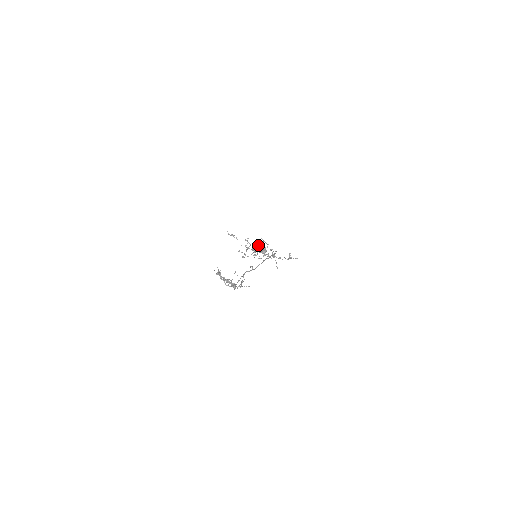
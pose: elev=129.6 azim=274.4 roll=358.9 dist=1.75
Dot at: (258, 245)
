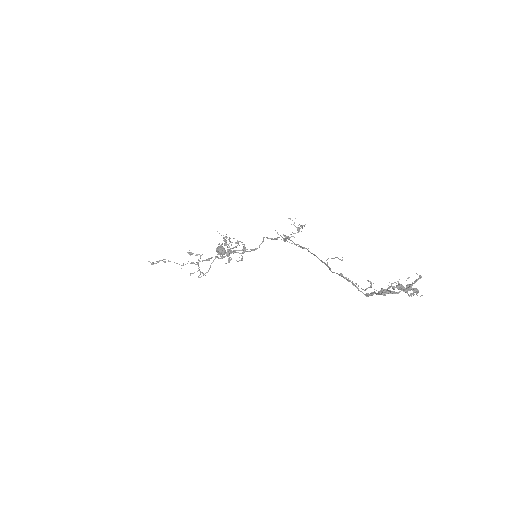
Dot at: occluded
